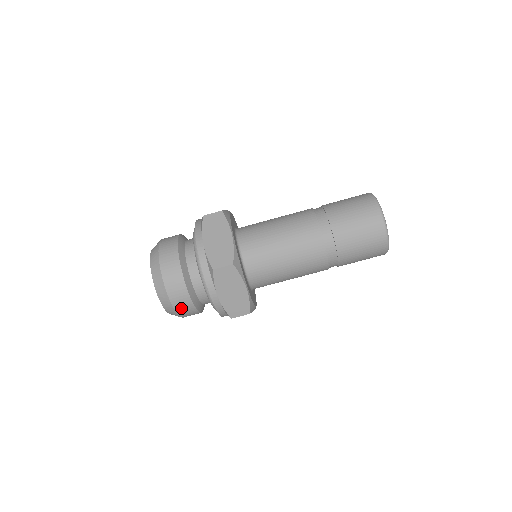
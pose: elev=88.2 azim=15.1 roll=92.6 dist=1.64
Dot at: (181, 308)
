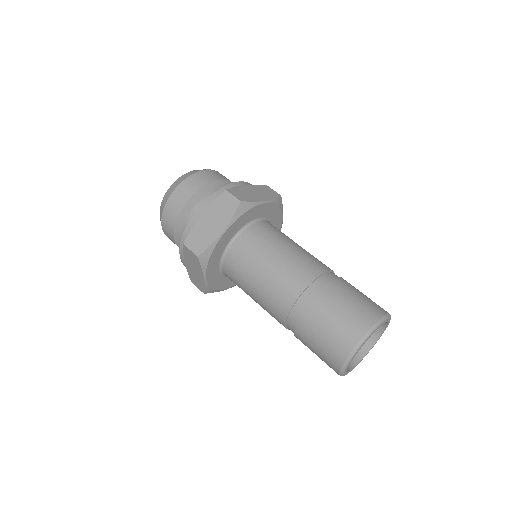
Dot at: (169, 238)
